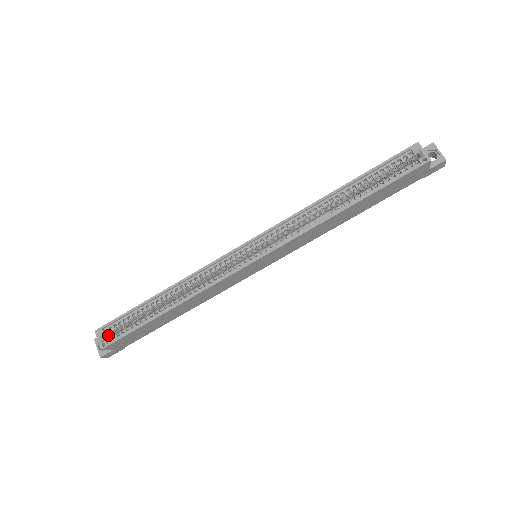
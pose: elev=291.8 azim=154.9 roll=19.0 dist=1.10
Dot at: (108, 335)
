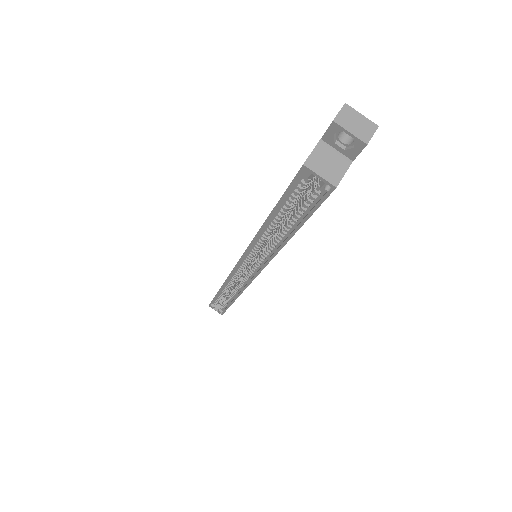
Dot at: occluded
